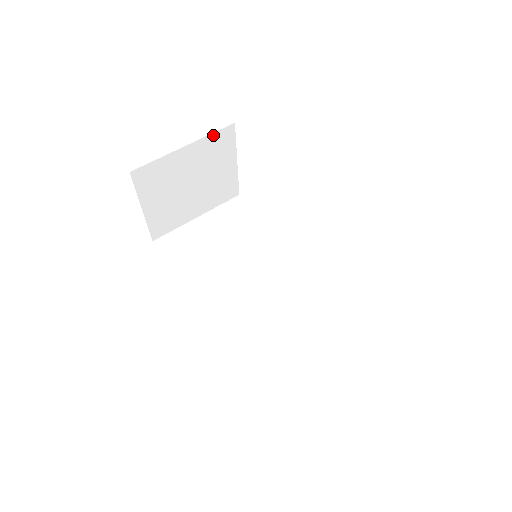
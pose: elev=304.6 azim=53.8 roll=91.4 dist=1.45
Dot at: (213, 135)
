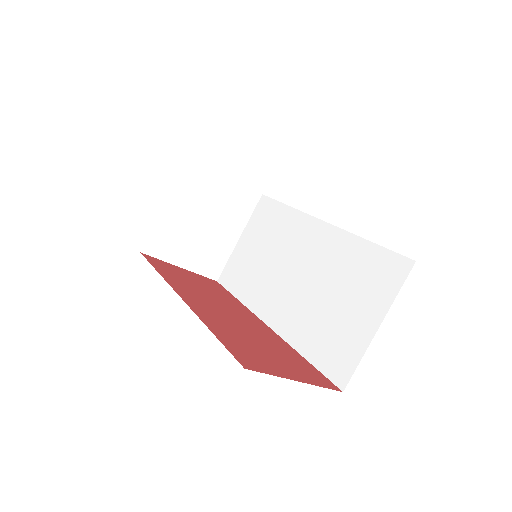
Dot at: (181, 176)
